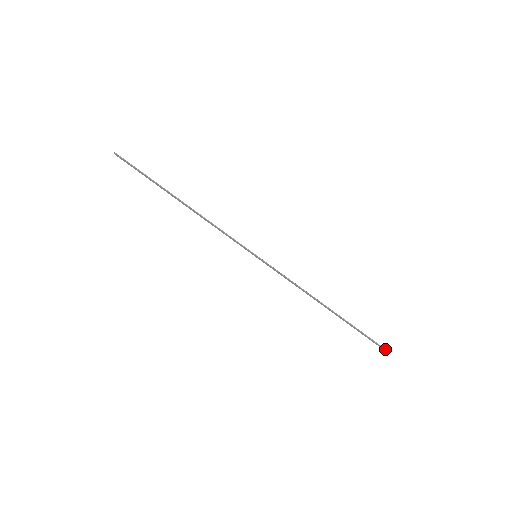
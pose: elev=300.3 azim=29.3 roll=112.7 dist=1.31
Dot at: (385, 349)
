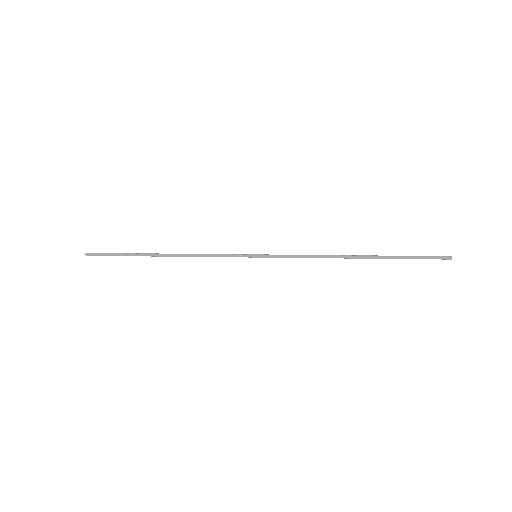
Dot at: (447, 256)
